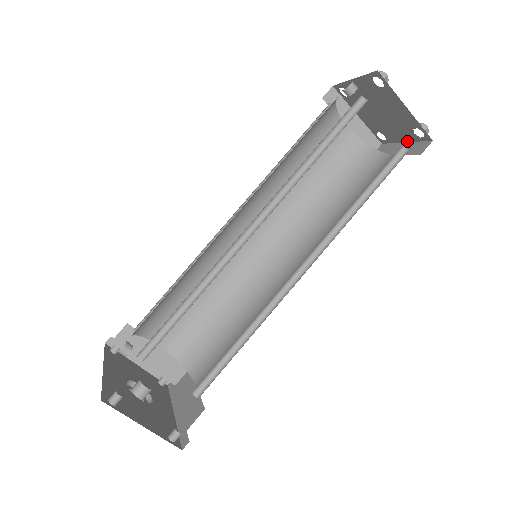
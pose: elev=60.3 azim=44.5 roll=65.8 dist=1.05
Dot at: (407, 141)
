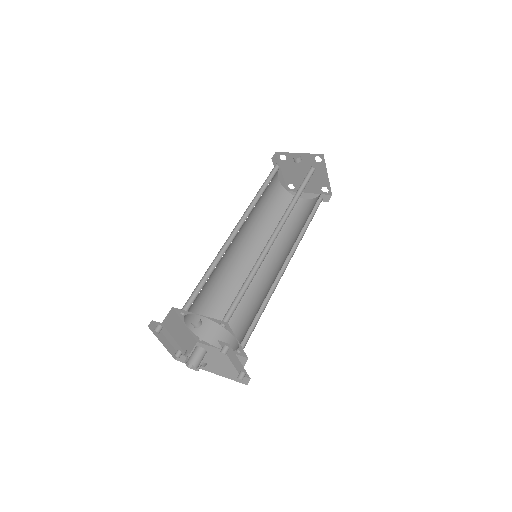
Dot at: (312, 192)
